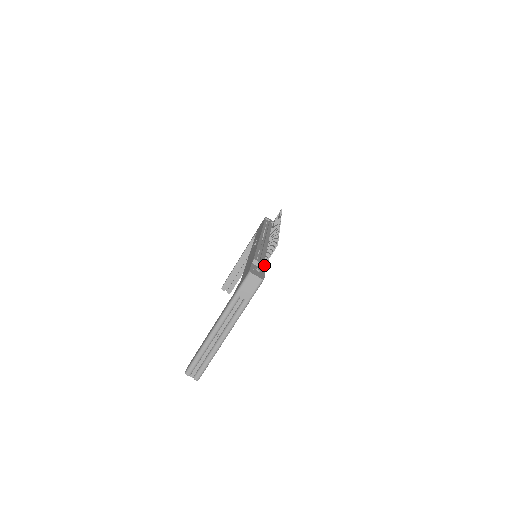
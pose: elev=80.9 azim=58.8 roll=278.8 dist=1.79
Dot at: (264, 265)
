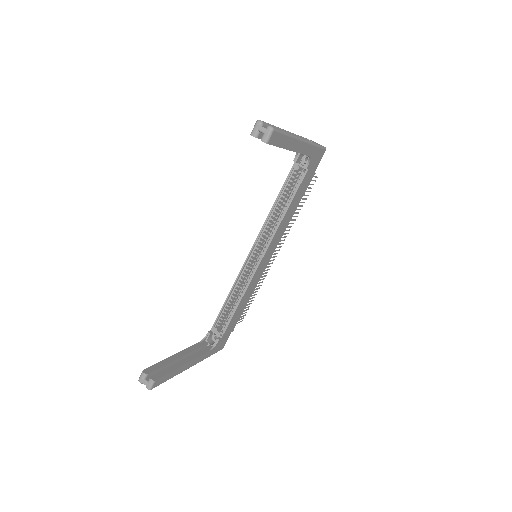
Dot at: occluded
